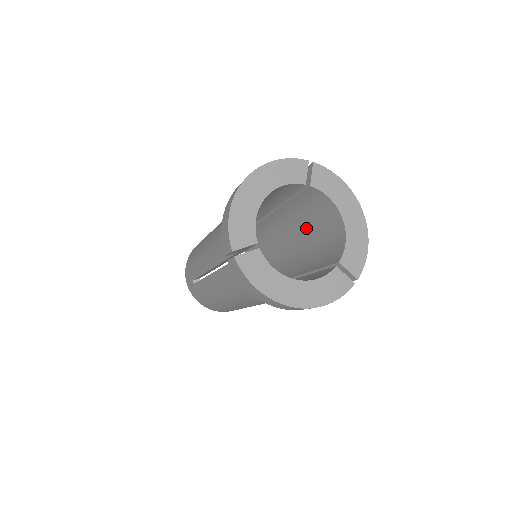
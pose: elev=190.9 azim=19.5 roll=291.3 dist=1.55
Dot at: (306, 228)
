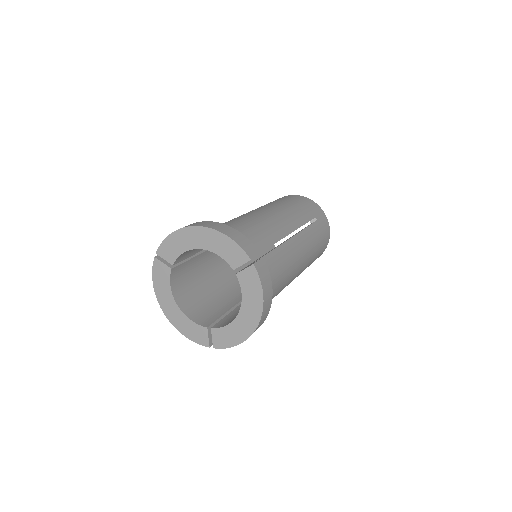
Dot at: occluded
